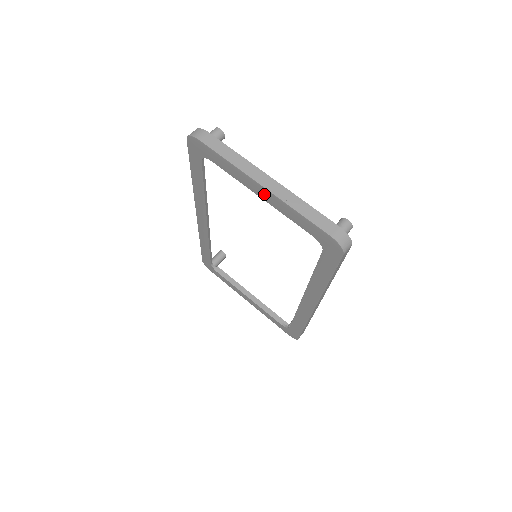
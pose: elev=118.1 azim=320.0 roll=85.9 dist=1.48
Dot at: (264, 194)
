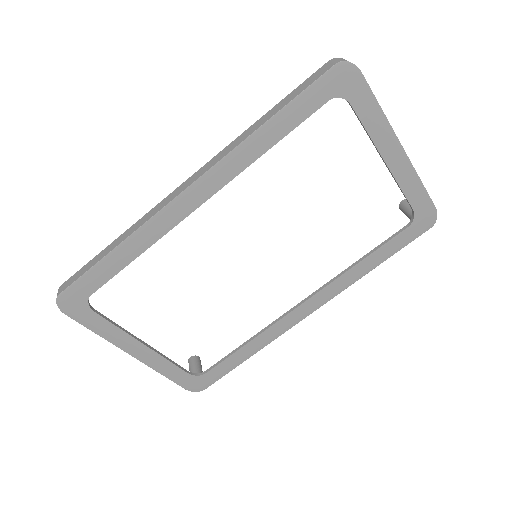
Dot at: (396, 158)
